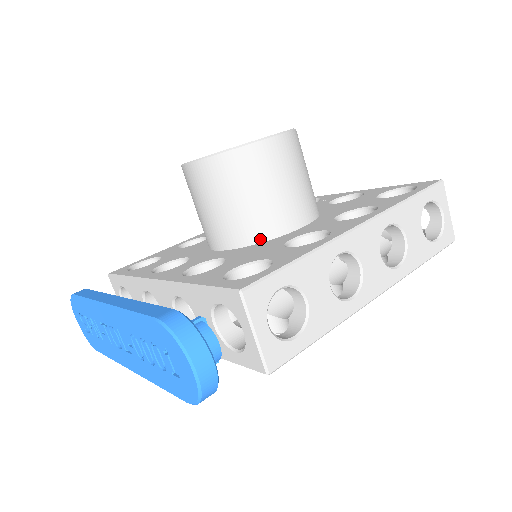
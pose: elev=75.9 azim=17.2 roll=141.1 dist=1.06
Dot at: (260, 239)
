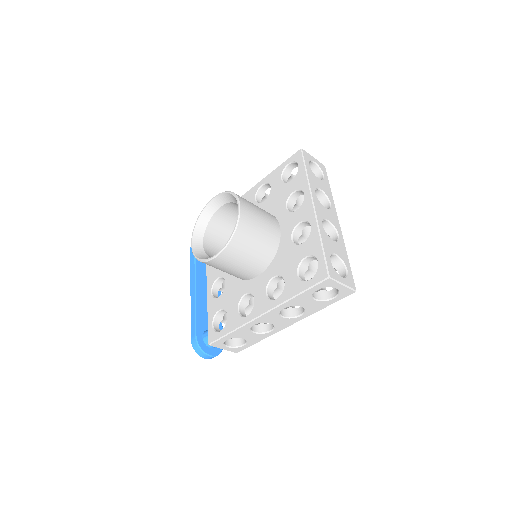
Dot at: (239, 278)
